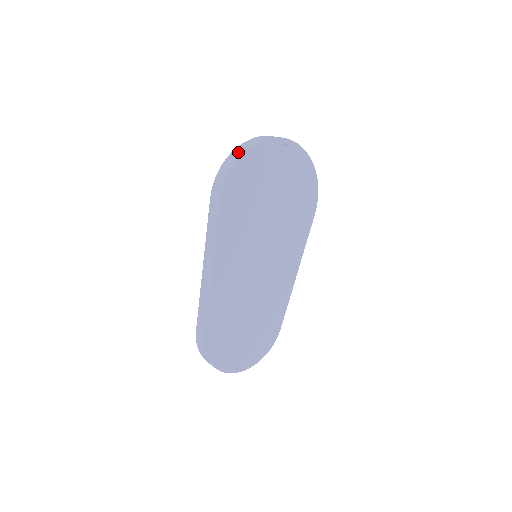
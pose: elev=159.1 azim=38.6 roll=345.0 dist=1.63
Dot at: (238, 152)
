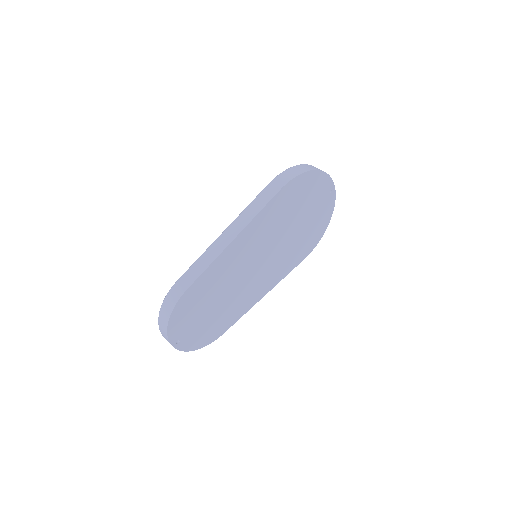
Dot at: (310, 167)
